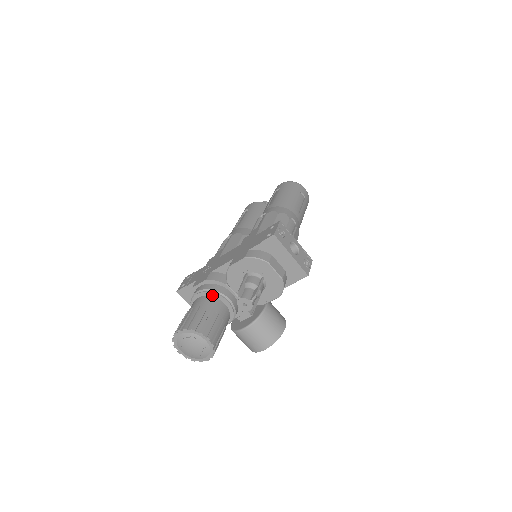
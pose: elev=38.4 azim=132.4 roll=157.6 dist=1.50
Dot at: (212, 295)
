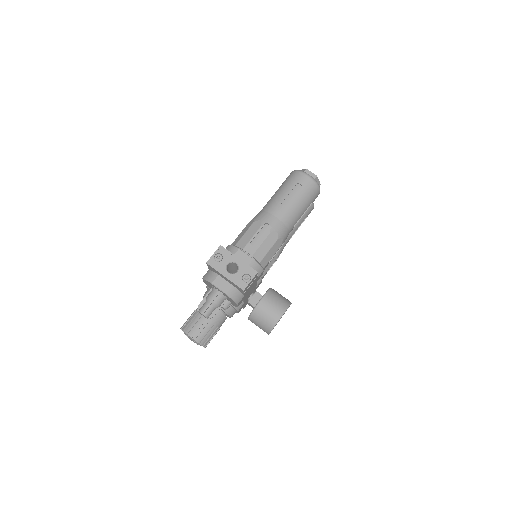
Dot at: occluded
